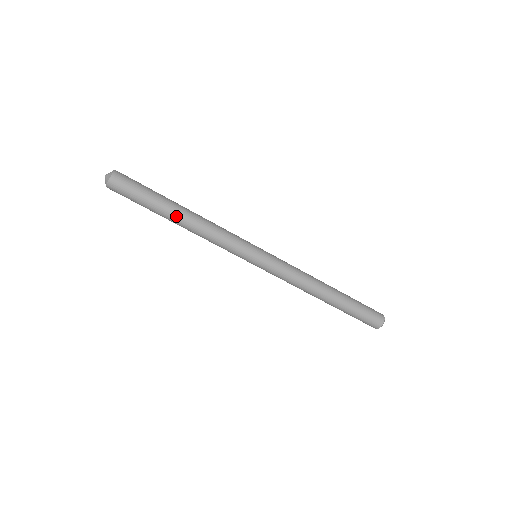
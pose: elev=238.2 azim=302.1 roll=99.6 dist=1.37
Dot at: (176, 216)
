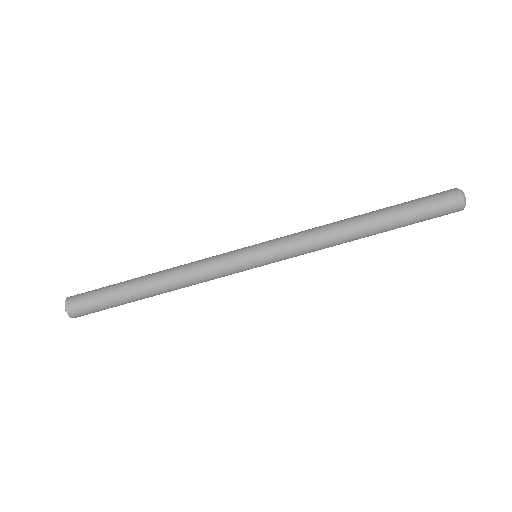
Dot at: (148, 294)
